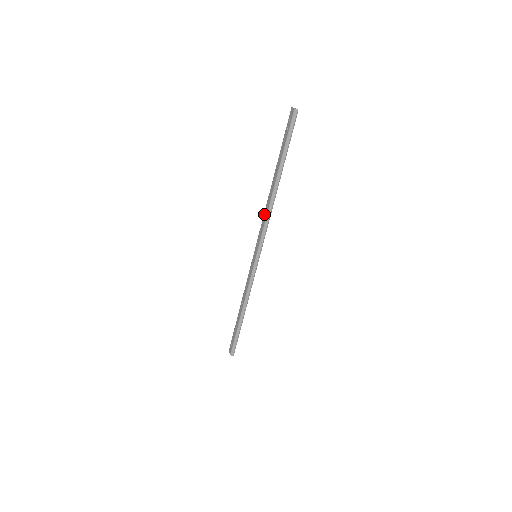
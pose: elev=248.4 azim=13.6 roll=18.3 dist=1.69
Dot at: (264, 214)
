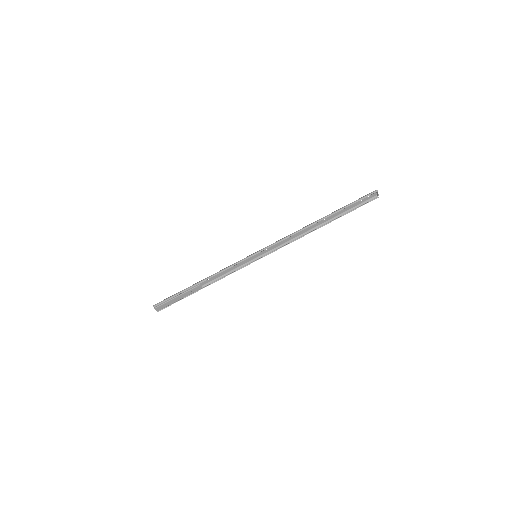
Dot at: (293, 237)
